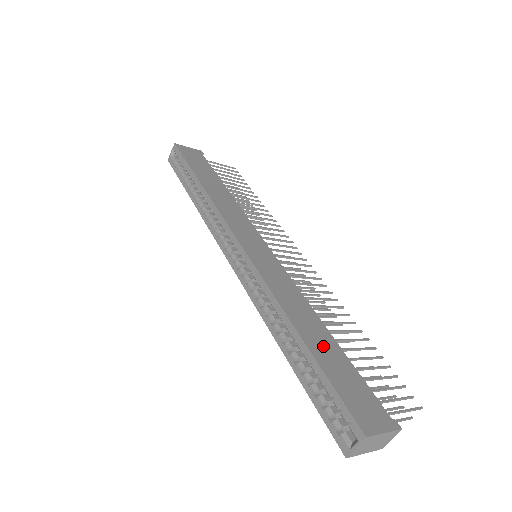
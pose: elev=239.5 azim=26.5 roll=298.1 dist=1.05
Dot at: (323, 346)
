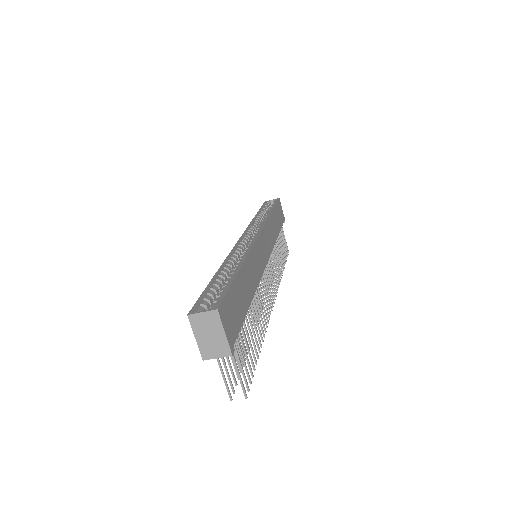
Dot at: (244, 289)
